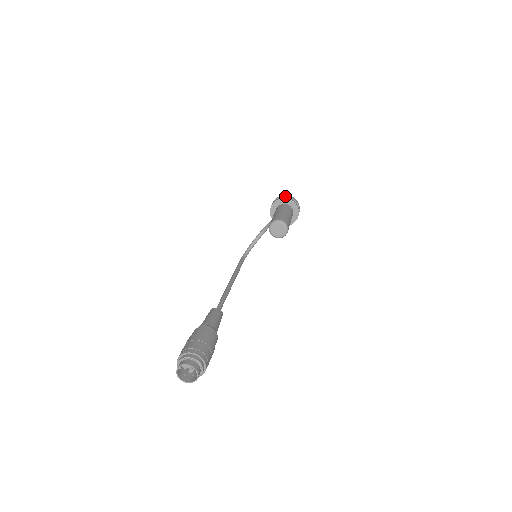
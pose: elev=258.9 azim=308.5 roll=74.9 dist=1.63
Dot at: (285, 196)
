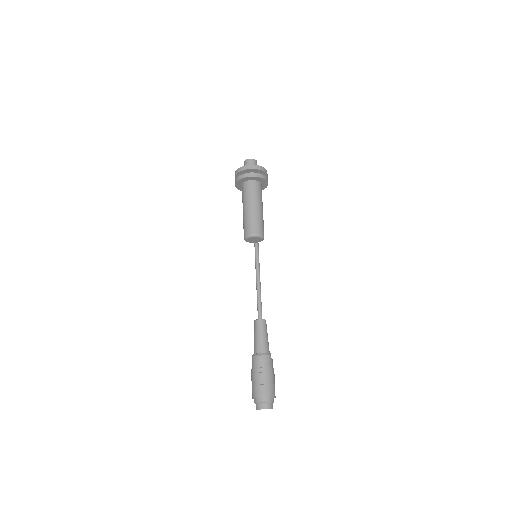
Dot at: (240, 171)
